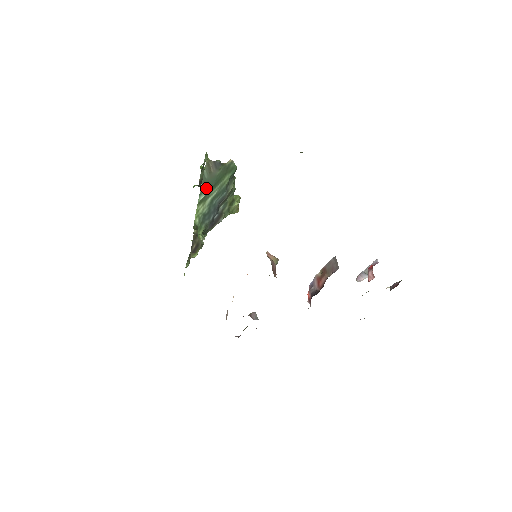
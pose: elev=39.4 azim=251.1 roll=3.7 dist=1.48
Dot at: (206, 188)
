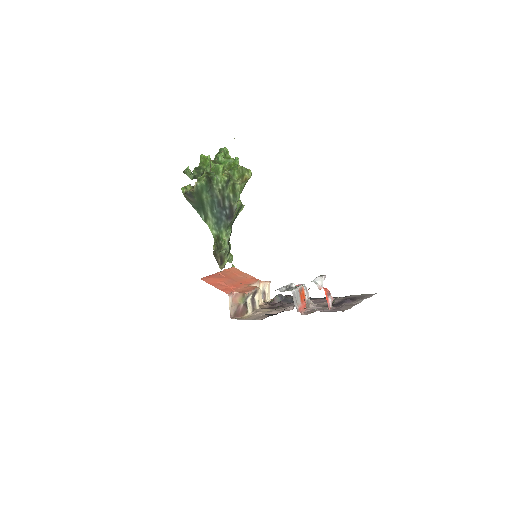
Dot at: (200, 210)
